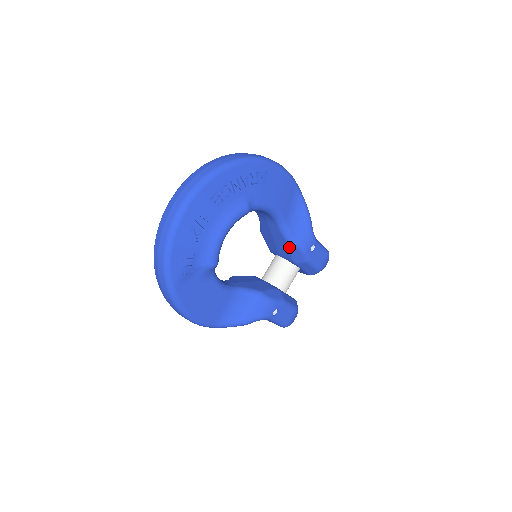
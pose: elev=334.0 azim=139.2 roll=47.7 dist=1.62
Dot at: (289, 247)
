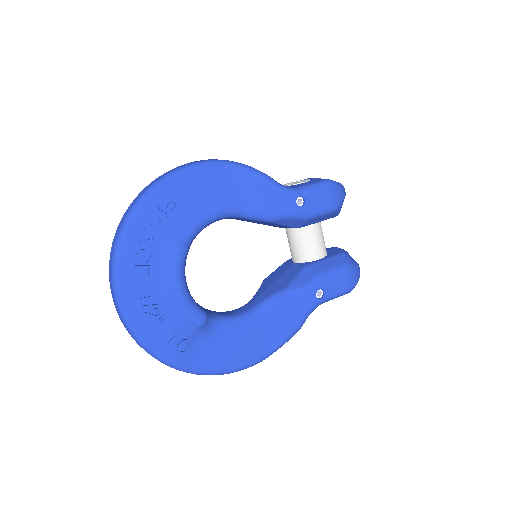
Dot at: (275, 224)
